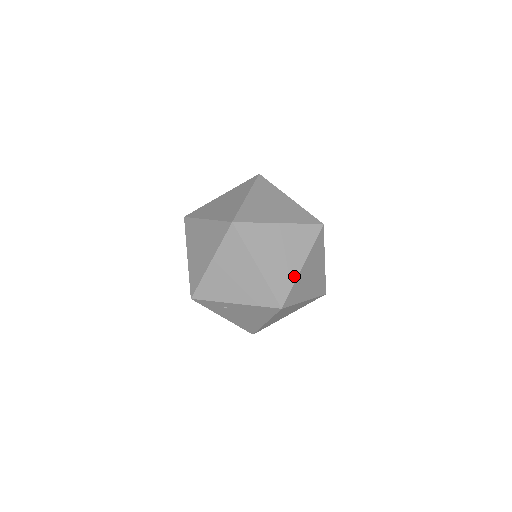
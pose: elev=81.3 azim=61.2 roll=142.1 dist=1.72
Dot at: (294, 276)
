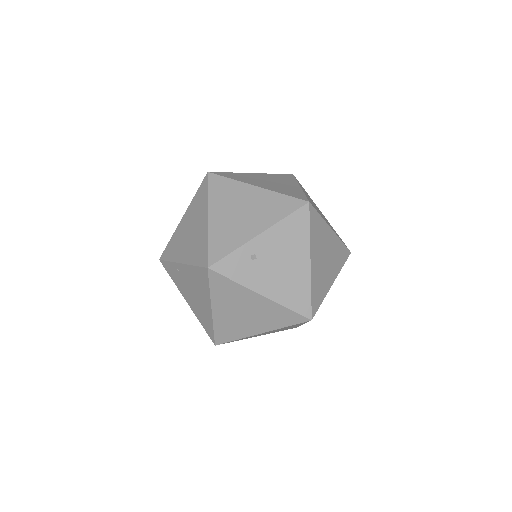
Dot at: (299, 190)
